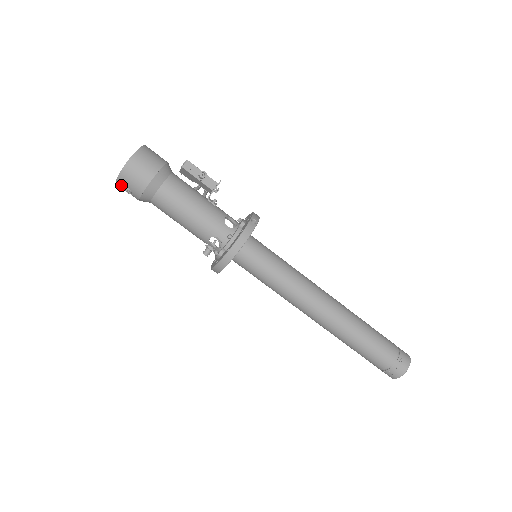
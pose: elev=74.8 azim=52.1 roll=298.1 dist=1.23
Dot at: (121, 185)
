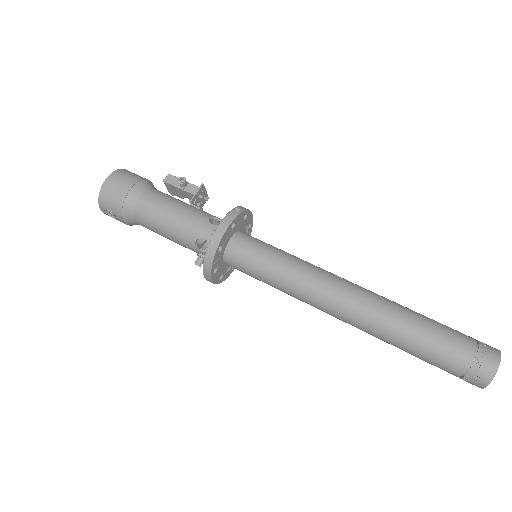
Dot at: (105, 211)
